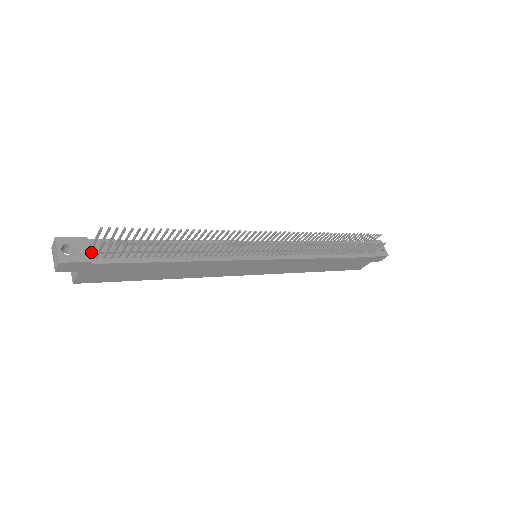
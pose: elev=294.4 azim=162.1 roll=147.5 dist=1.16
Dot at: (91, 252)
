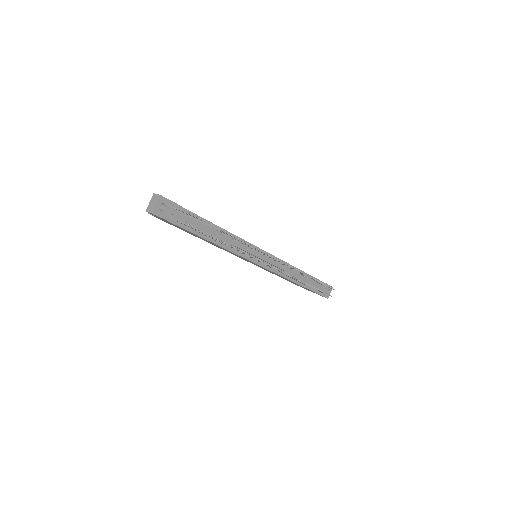
Dot at: (173, 214)
